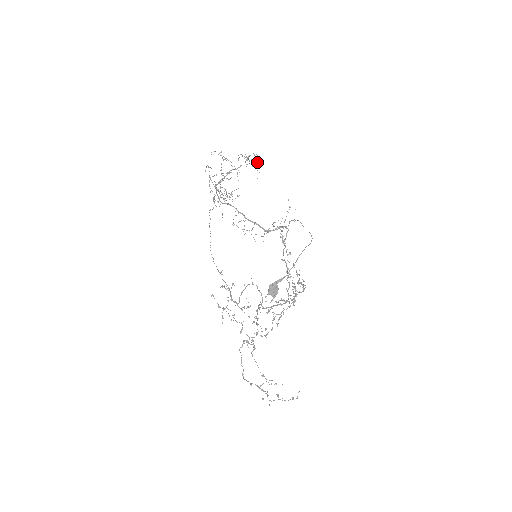
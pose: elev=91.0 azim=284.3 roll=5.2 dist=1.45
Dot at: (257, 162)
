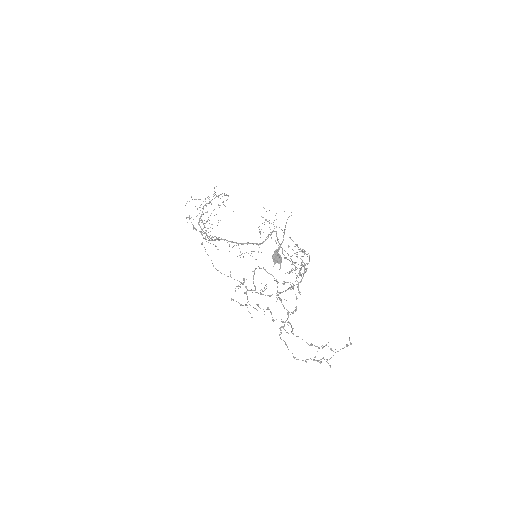
Dot at: (225, 195)
